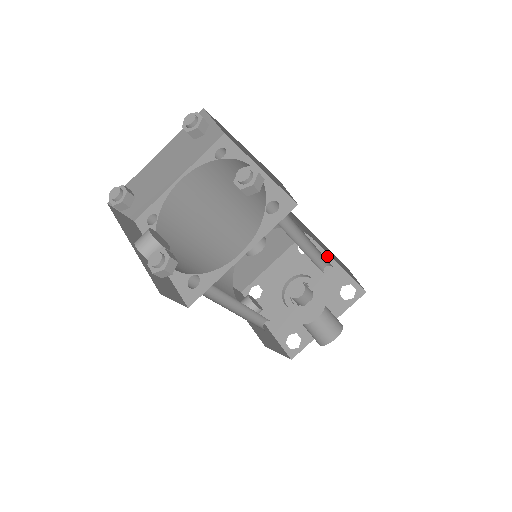
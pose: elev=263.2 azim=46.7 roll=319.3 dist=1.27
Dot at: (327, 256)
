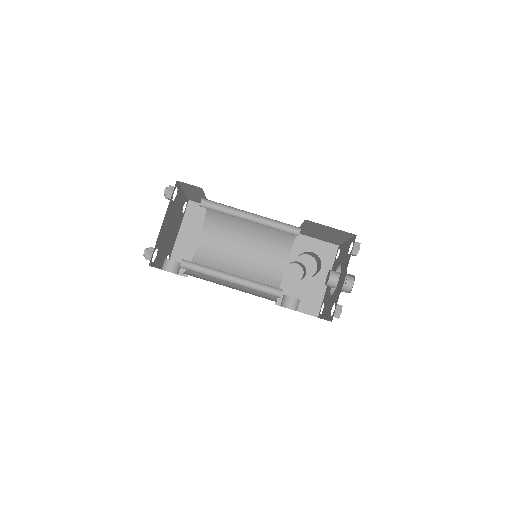
Dot at: (344, 244)
